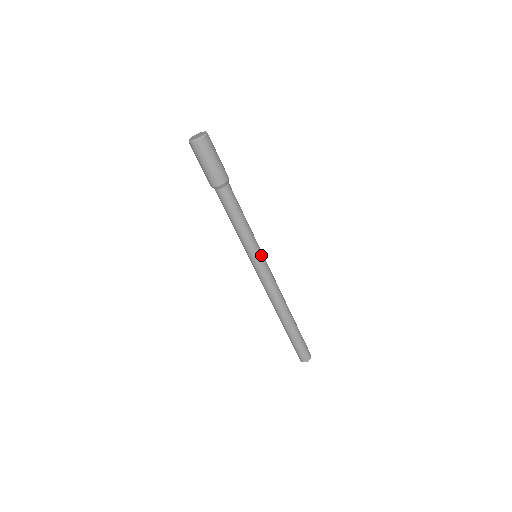
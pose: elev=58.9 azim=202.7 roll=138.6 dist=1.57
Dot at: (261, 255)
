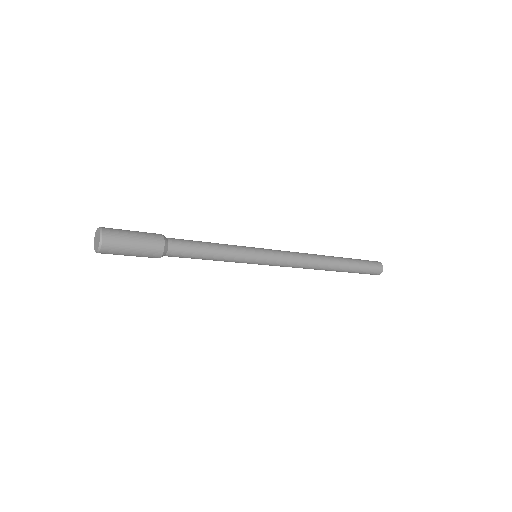
Dot at: (258, 261)
